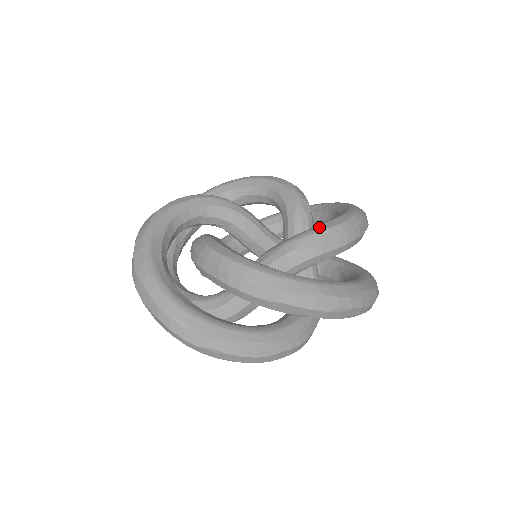
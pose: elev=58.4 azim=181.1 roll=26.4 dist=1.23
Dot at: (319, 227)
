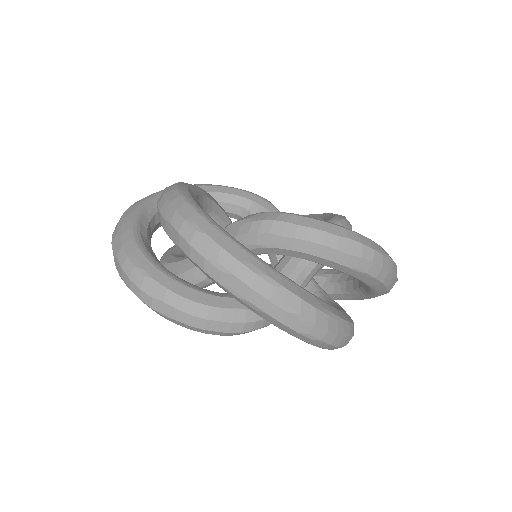
Dot at: occluded
